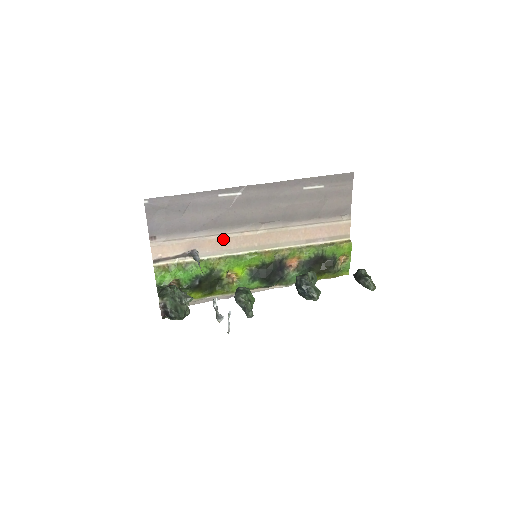
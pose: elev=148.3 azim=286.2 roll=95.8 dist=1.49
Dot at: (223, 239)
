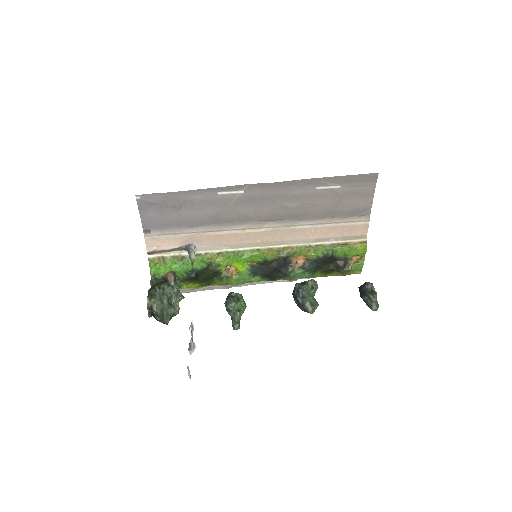
Dot at: (222, 235)
